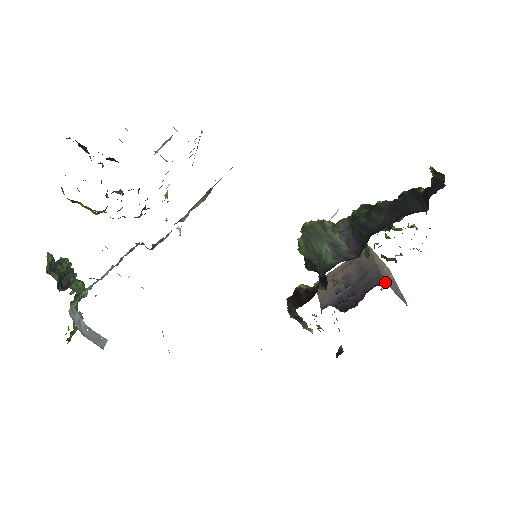
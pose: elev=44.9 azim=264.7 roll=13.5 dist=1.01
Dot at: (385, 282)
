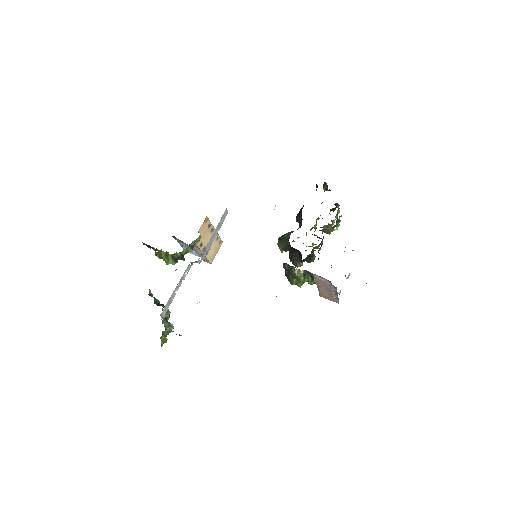
Dot at: occluded
